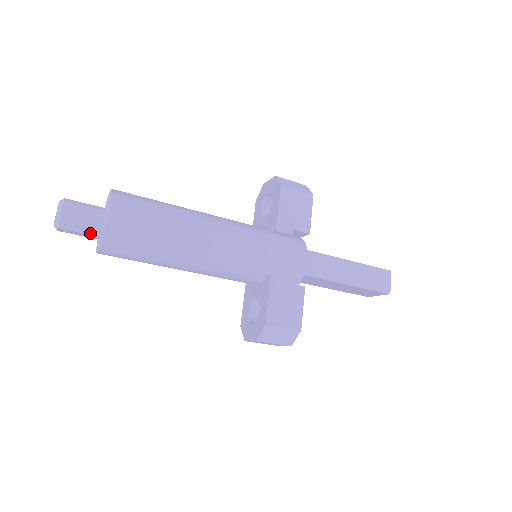
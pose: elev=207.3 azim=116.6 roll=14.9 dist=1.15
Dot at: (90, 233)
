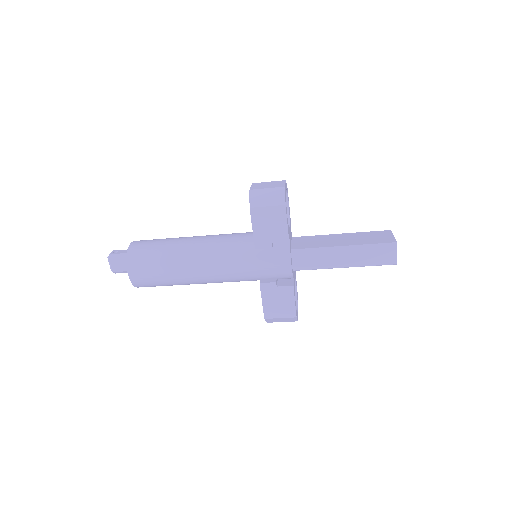
Dot at: occluded
